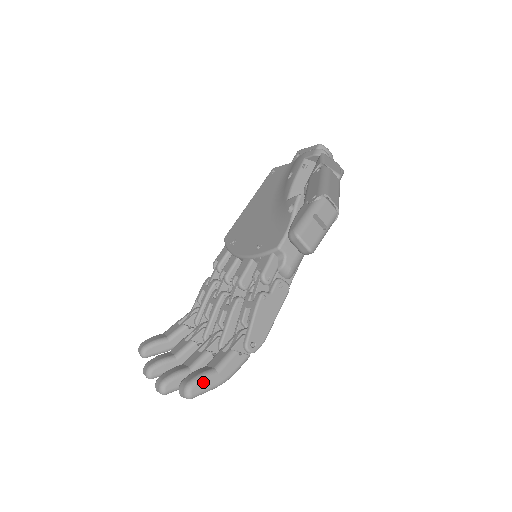
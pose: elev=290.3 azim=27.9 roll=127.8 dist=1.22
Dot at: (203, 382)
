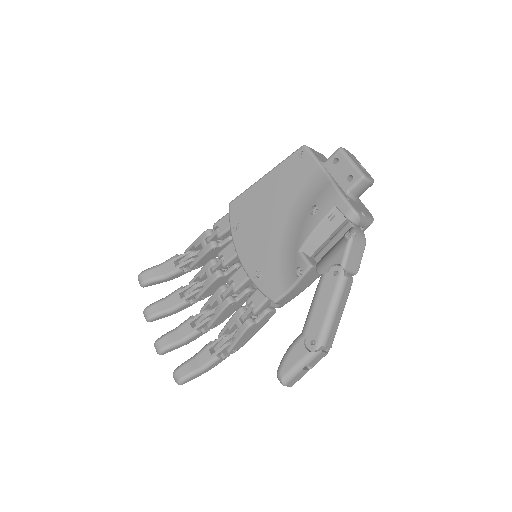
Dot at: (191, 378)
